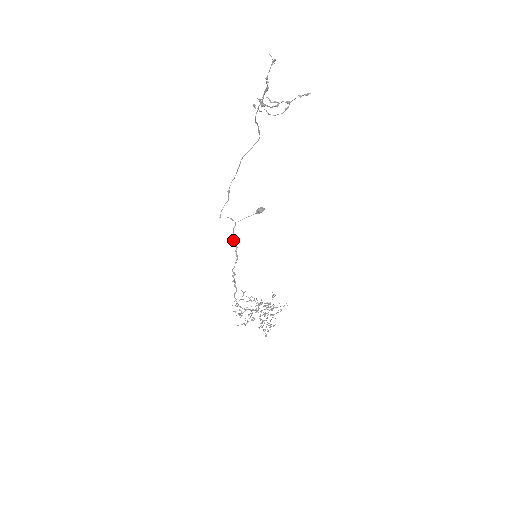
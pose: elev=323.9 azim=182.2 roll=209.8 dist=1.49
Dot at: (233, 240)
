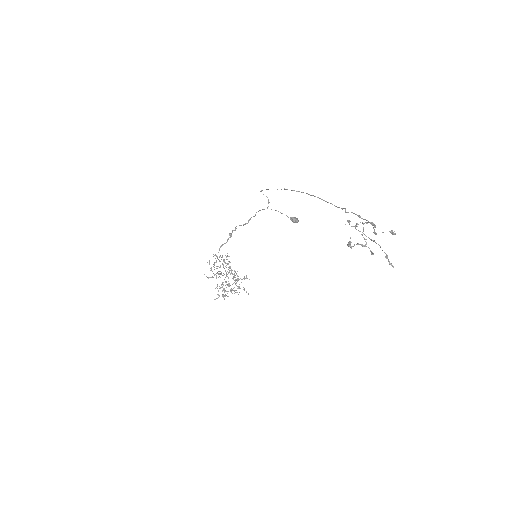
Dot at: (256, 212)
